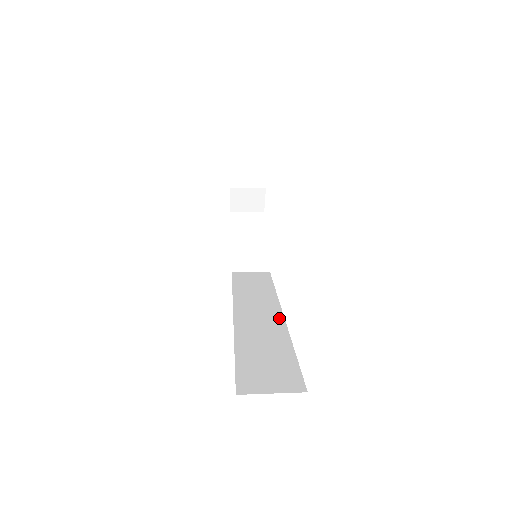
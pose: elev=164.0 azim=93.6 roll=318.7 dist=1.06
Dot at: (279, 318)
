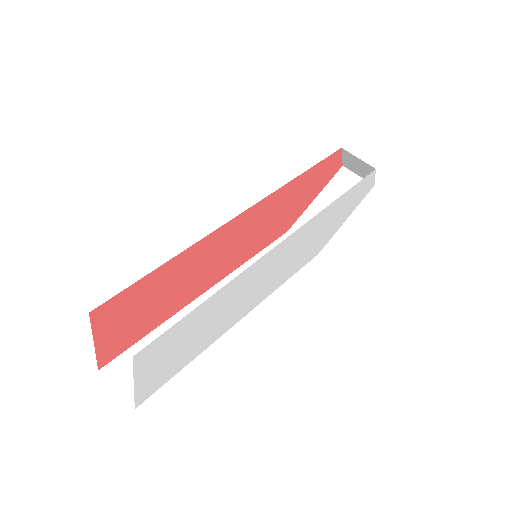
Dot at: occluded
